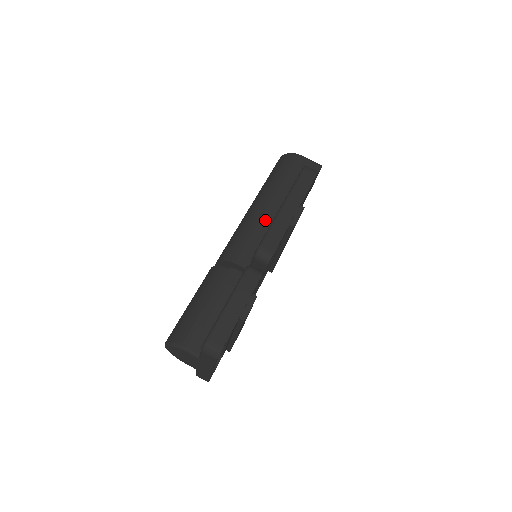
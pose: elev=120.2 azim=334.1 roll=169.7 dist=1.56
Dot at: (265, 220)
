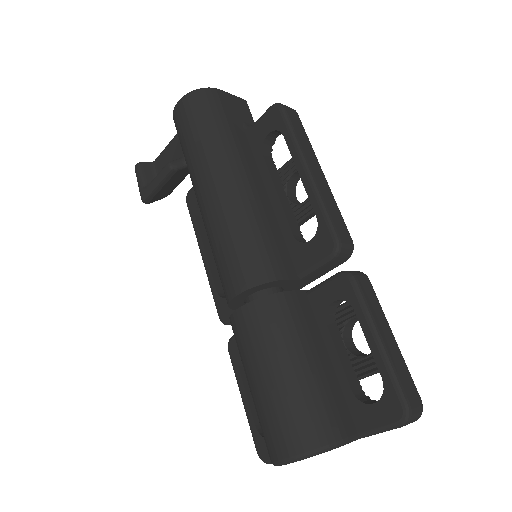
Dot at: (260, 199)
